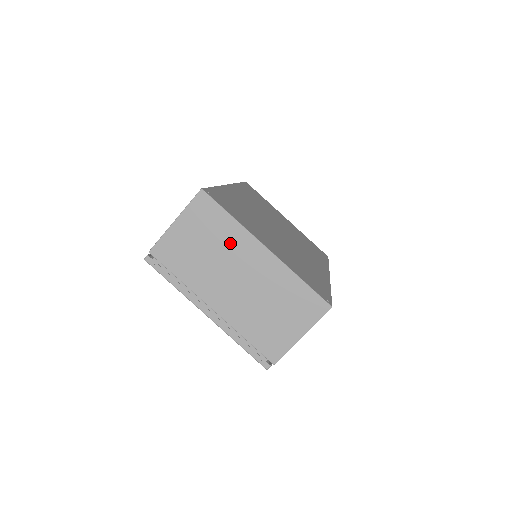
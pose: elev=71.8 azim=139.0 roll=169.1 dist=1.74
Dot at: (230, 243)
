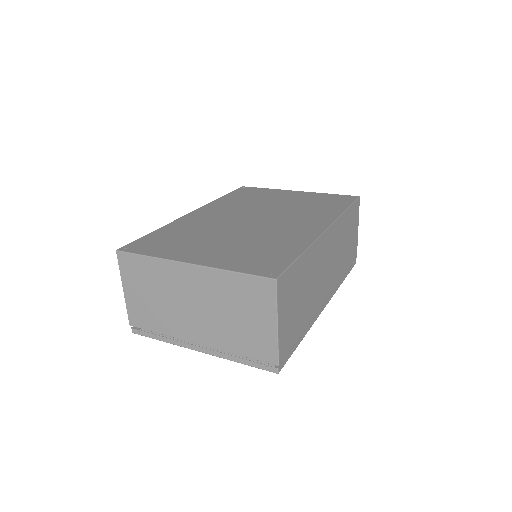
Dot at: (164, 279)
